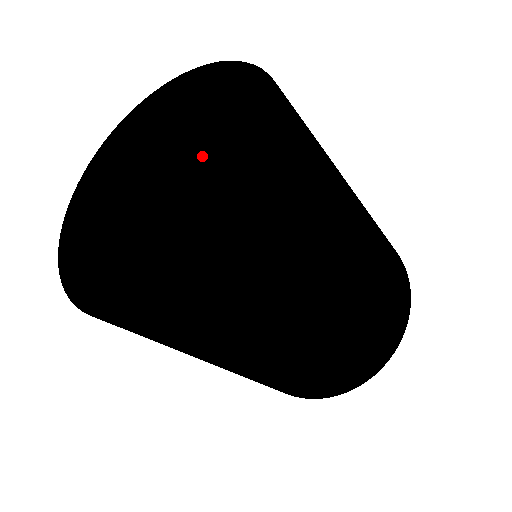
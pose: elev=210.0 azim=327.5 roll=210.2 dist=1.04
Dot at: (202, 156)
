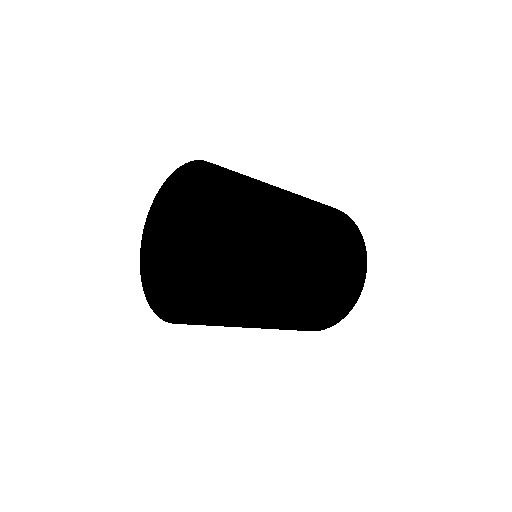
Dot at: occluded
